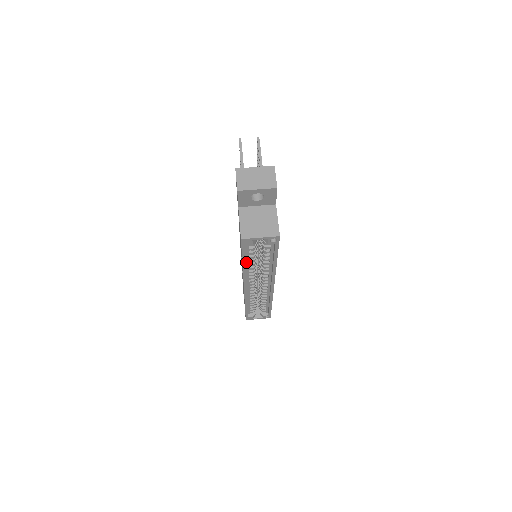
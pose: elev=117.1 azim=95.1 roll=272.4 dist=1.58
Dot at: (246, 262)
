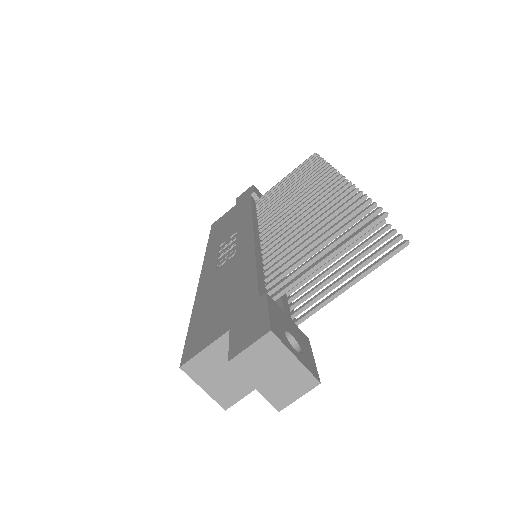
Dot at: occluded
